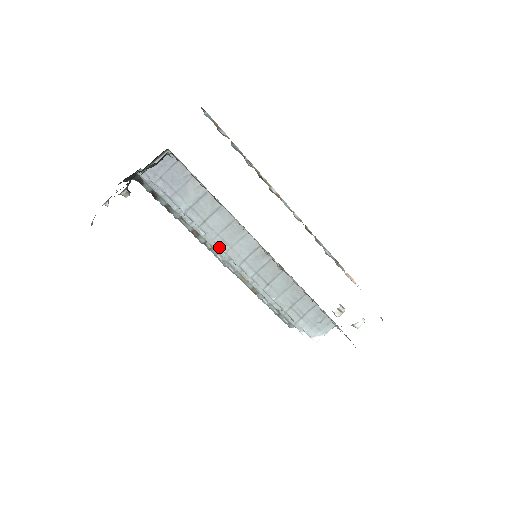
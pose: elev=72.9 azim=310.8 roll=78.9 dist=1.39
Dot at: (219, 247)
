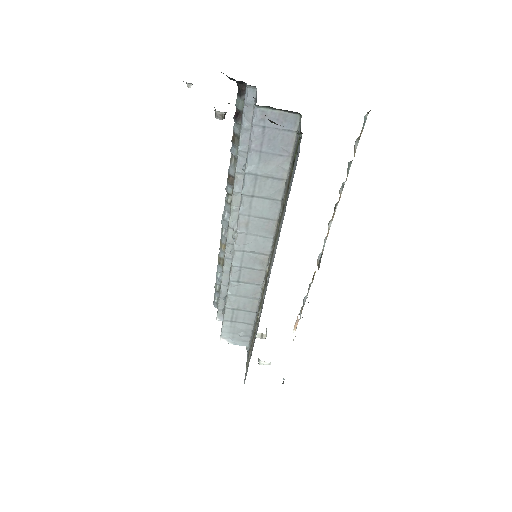
Dot at: (238, 223)
